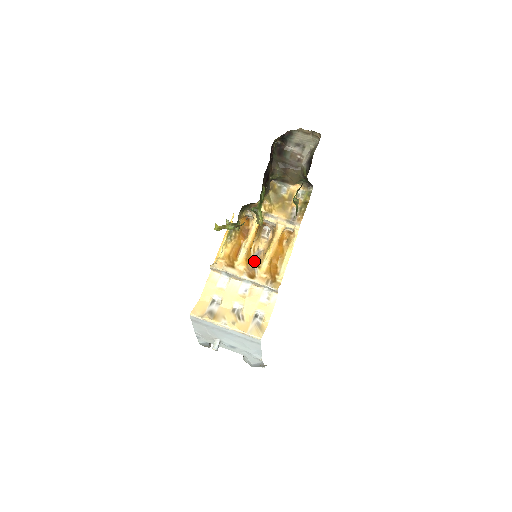
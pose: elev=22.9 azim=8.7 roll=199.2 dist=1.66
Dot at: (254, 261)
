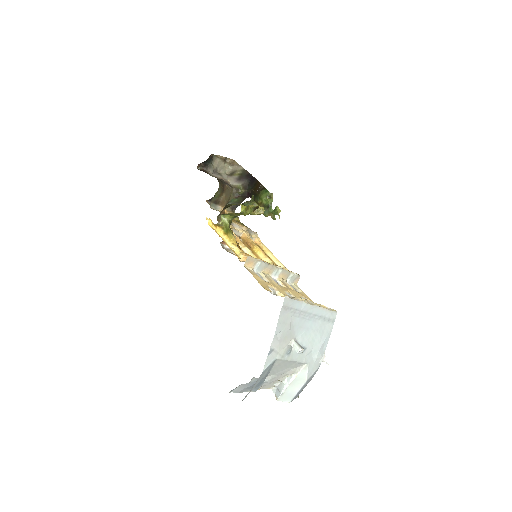
Dot at: occluded
